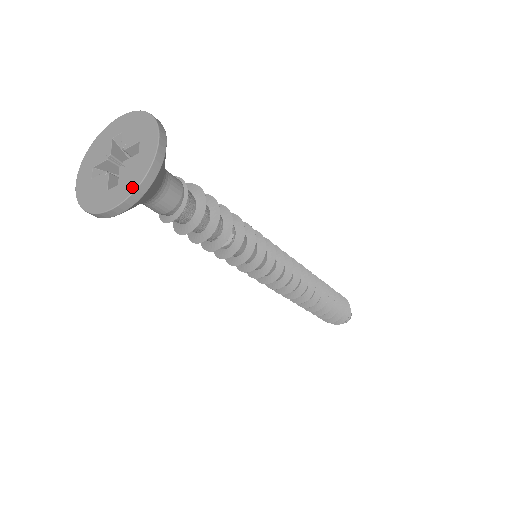
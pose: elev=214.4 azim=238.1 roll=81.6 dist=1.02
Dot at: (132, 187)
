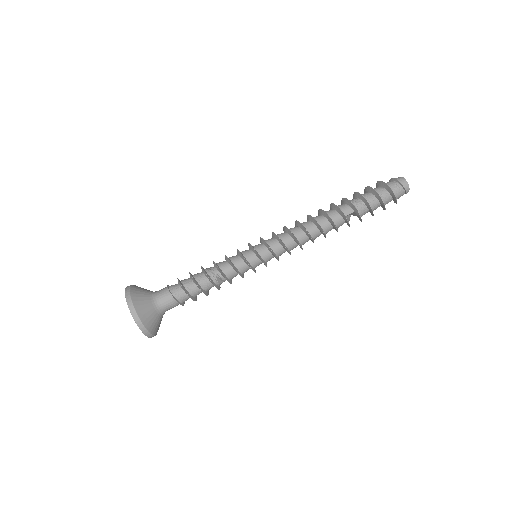
Dot at: (145, 334)
